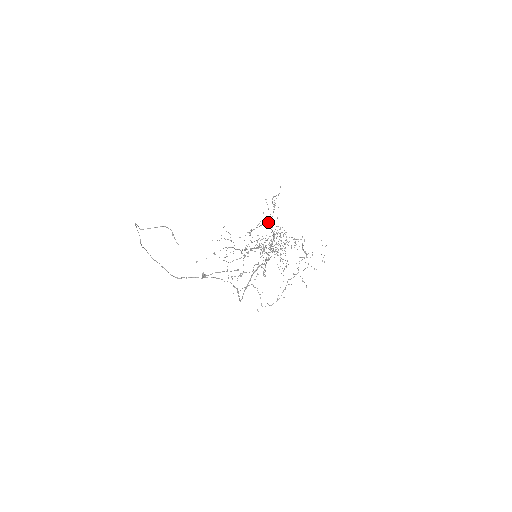
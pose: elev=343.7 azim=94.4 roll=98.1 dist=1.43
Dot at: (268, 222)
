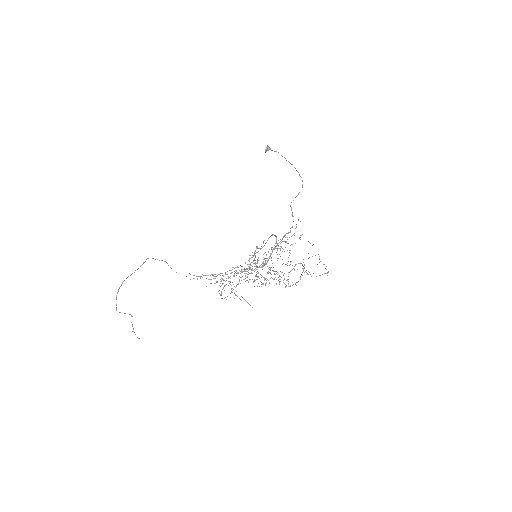
Dot at: (244, 273)
